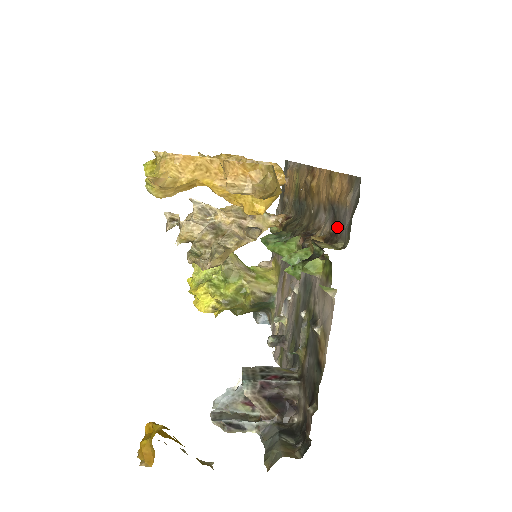
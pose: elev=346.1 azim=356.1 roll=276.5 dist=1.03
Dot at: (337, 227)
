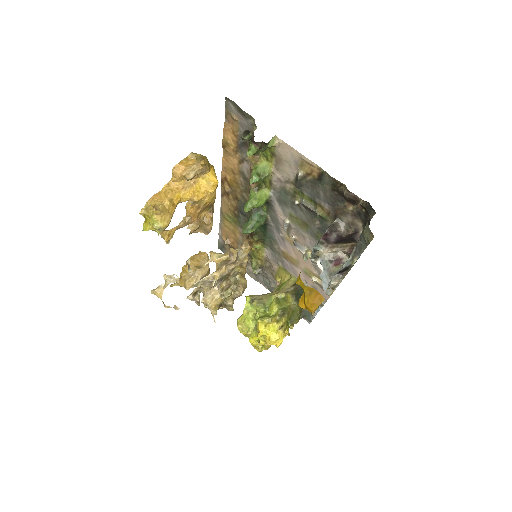
Dot at: occluded
